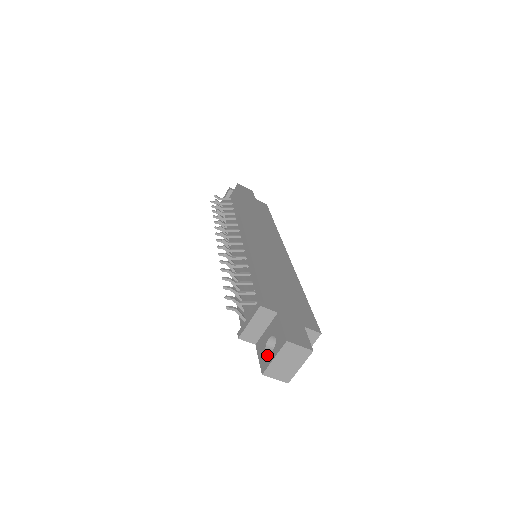
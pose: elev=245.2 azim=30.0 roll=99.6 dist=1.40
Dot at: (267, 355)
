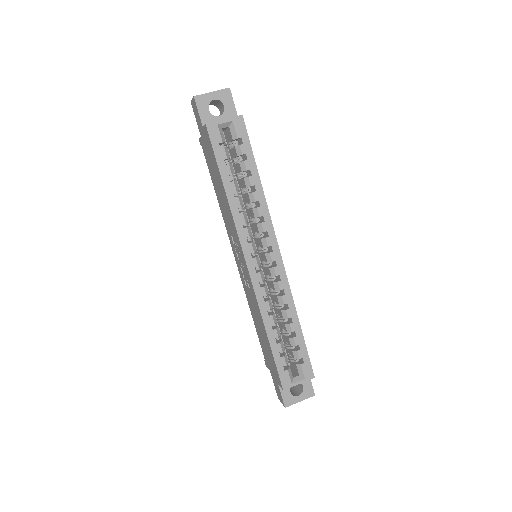
Dot at: occluded
